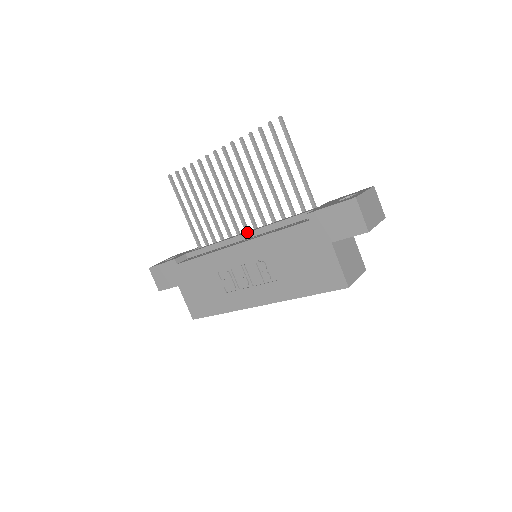
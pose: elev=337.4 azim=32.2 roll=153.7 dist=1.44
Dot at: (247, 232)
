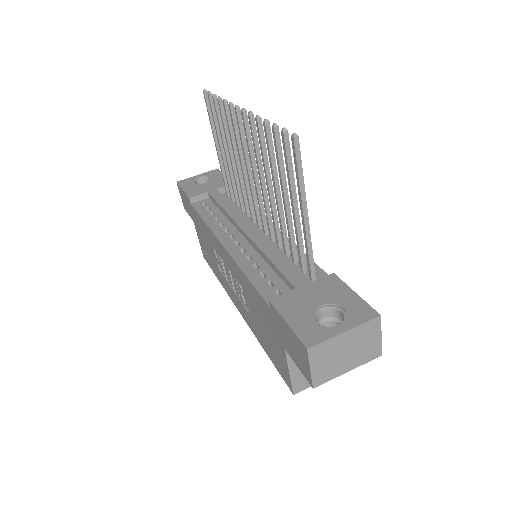
Dot at: (245, 233)
